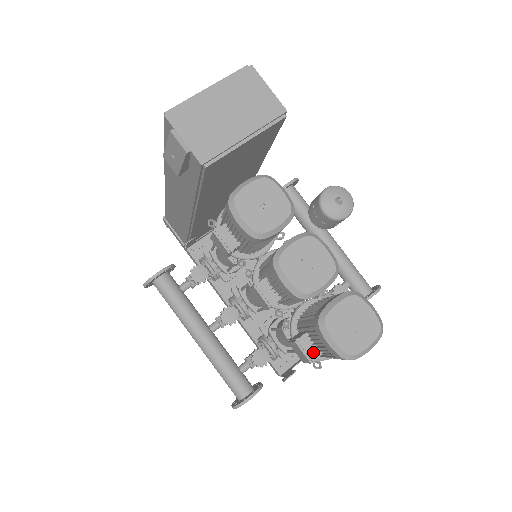
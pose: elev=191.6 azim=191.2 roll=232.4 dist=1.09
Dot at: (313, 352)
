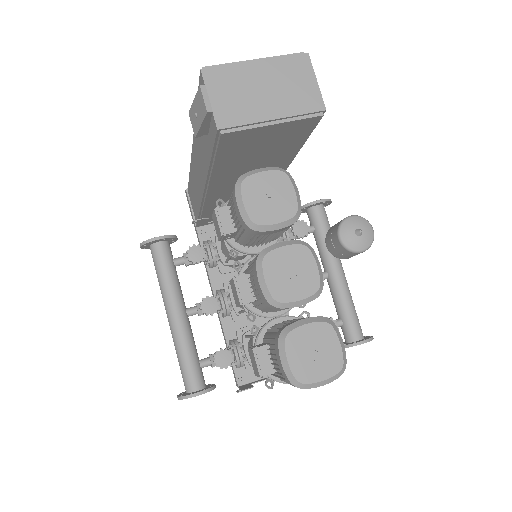
Dot at: (267, 367)
